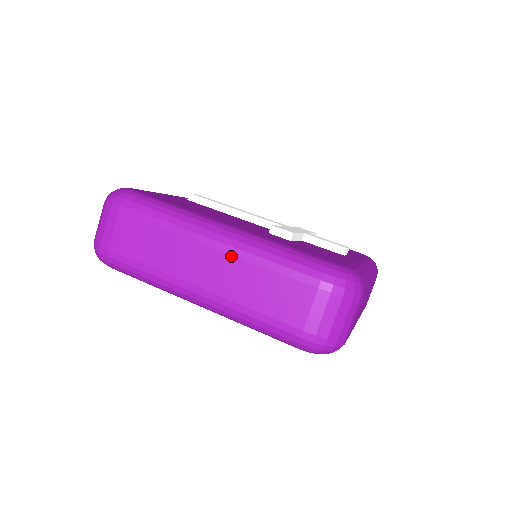
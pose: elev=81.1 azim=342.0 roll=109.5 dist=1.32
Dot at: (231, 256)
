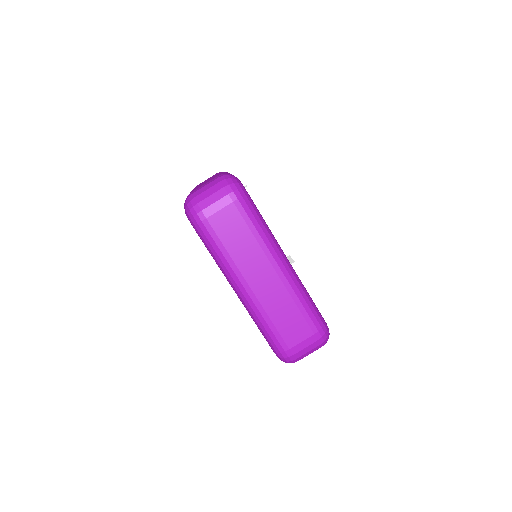
Dot at: (283, 284)
